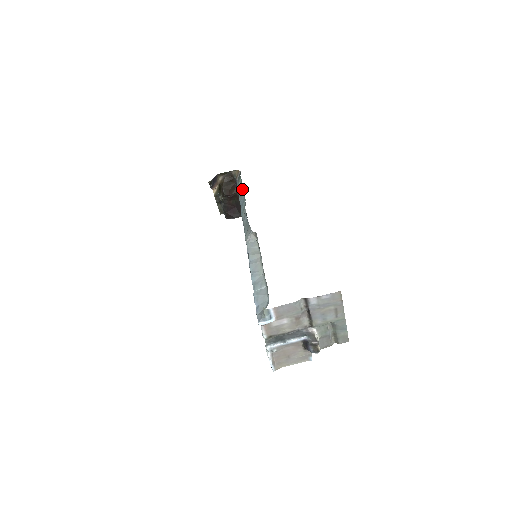
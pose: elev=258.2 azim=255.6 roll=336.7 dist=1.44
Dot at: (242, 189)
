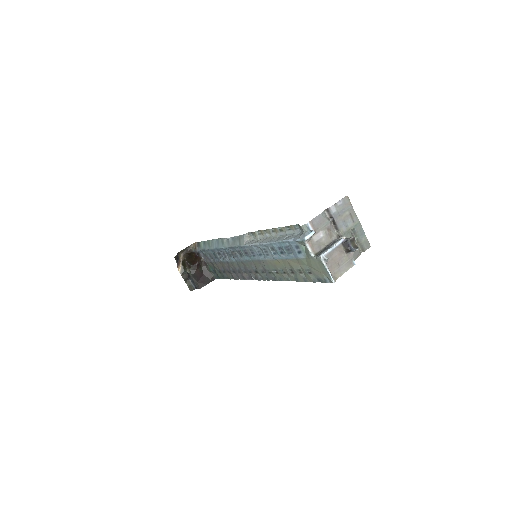
Dot at: (210, 241)
